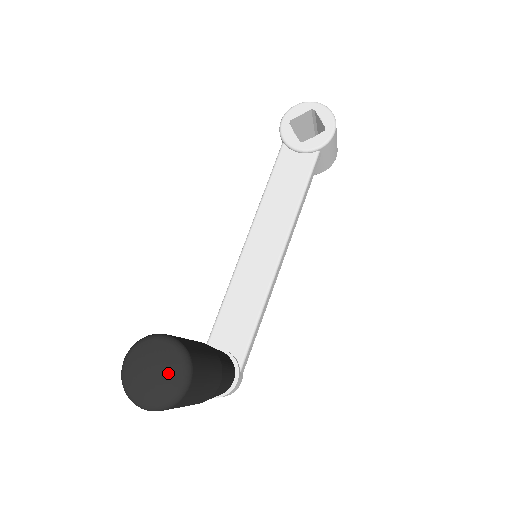
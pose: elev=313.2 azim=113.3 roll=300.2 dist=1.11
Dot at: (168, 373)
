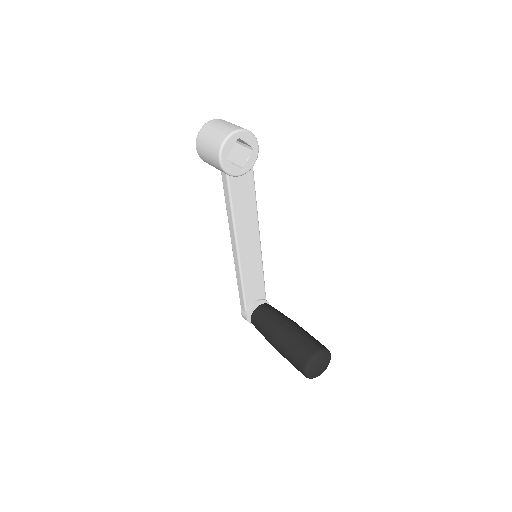
Dot at: (327, 361)
